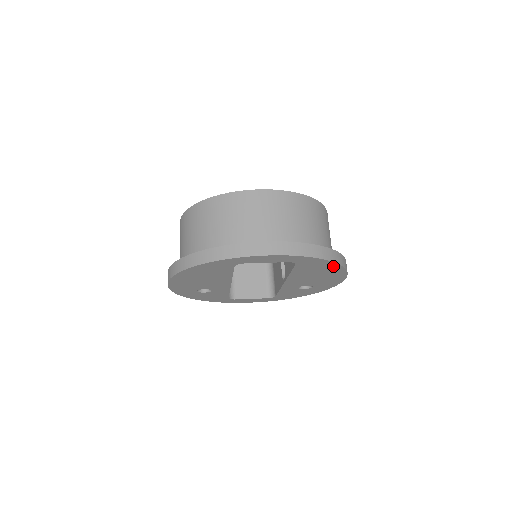
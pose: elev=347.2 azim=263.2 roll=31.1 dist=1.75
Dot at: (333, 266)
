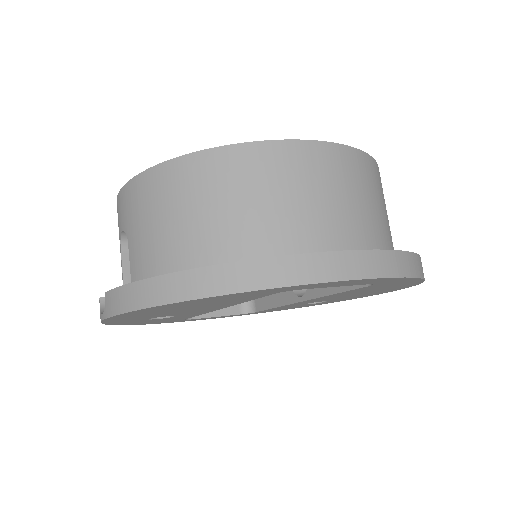
Dot at: (409, 284)
